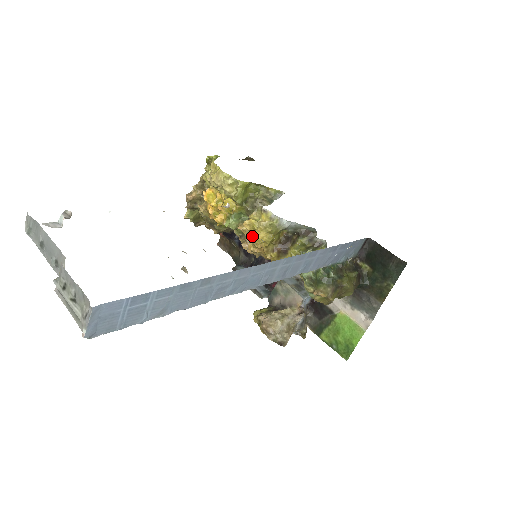
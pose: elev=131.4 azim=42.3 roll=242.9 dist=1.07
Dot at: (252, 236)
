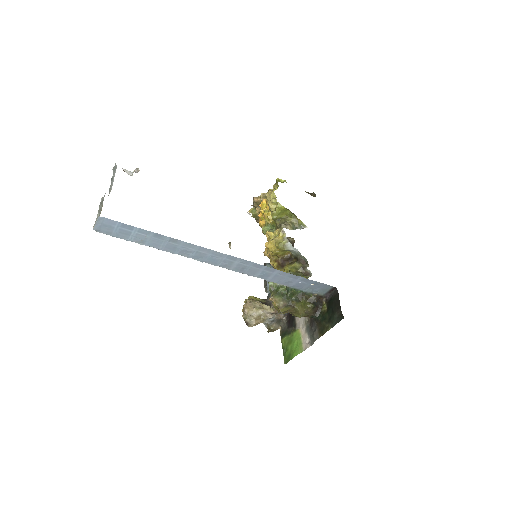
Dot at: (266, 243)
